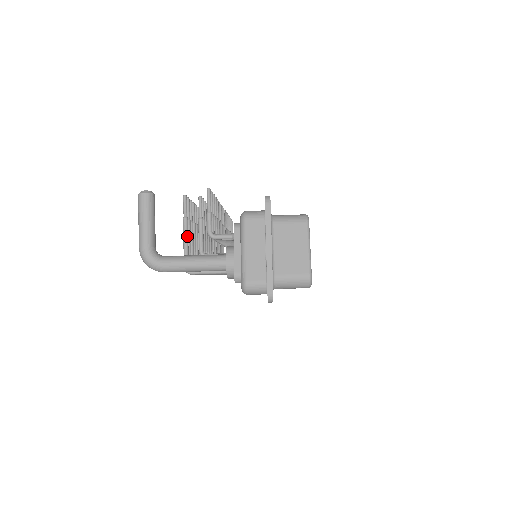
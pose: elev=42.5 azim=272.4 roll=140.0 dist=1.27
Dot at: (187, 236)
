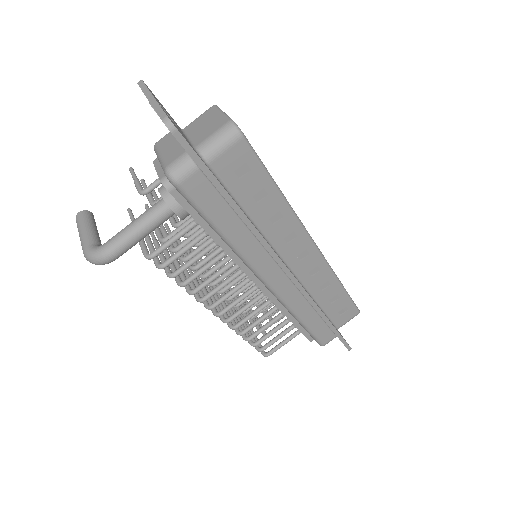
Dot at: occluded
